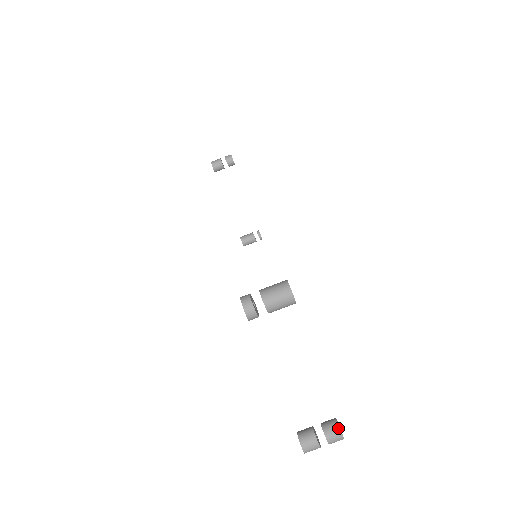
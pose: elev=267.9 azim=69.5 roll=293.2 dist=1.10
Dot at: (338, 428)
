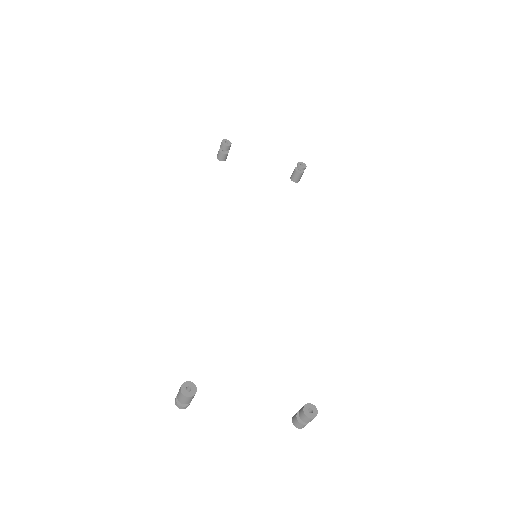
Dot at: (304, 415)
